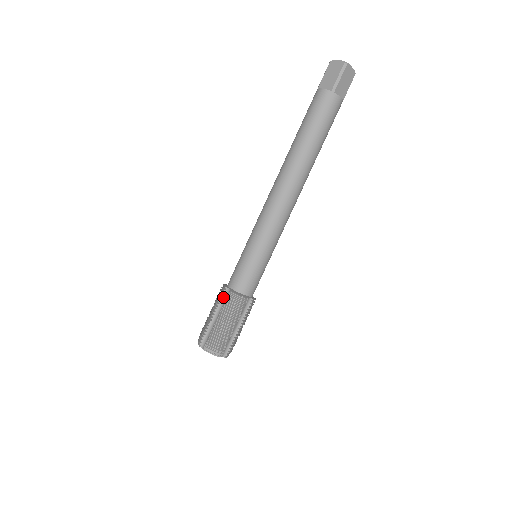
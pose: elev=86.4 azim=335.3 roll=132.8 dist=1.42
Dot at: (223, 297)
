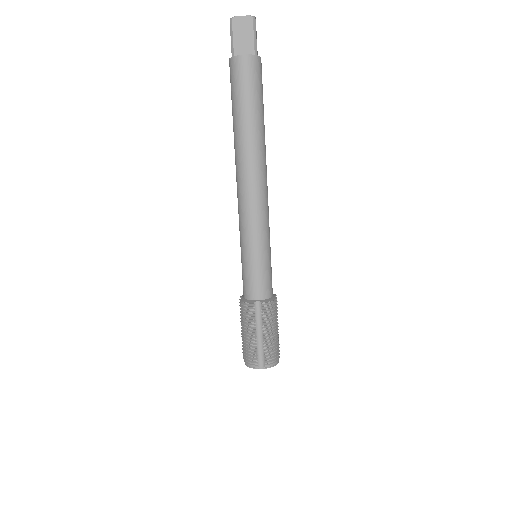
Dot at: (256, 313)
